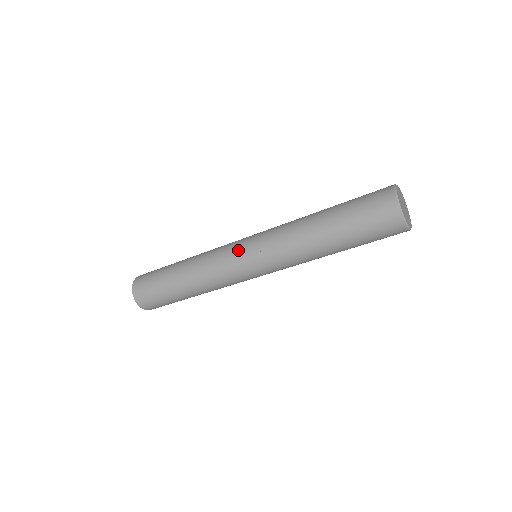
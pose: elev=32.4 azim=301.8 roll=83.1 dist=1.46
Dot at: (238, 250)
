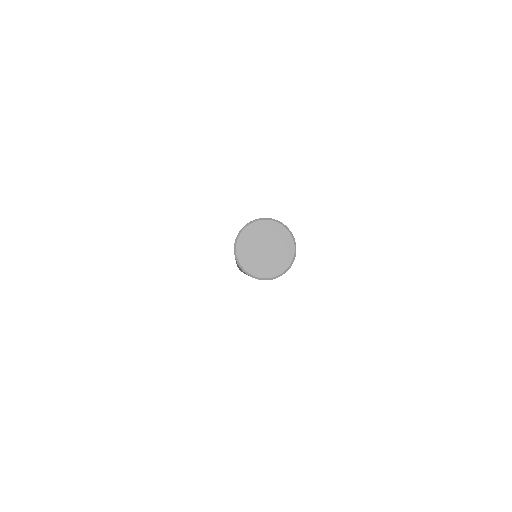
Dot at: occluded
